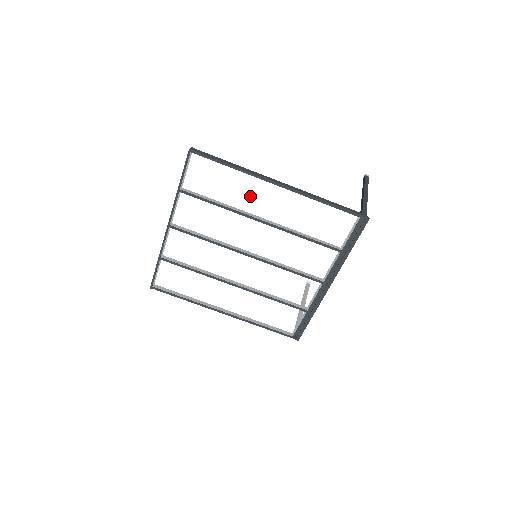
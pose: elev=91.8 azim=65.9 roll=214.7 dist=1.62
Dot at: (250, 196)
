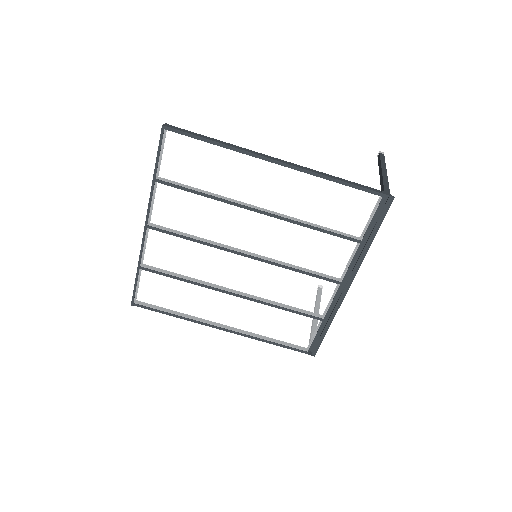
Dot at: (243, 180)
